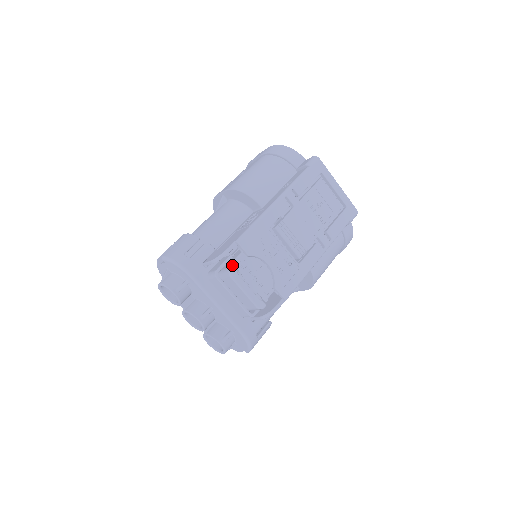
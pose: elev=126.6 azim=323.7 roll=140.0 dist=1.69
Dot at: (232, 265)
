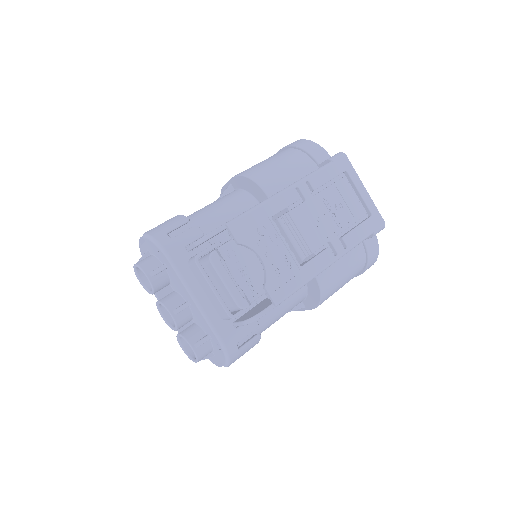
Dot at: (215, 249)
